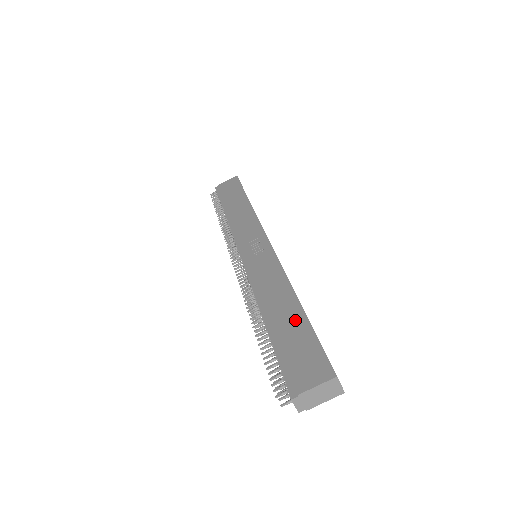
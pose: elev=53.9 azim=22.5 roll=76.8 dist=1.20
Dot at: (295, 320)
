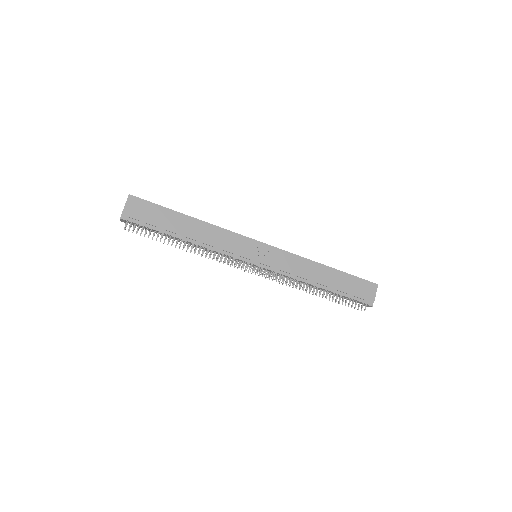
Dot at: (338, 277)
